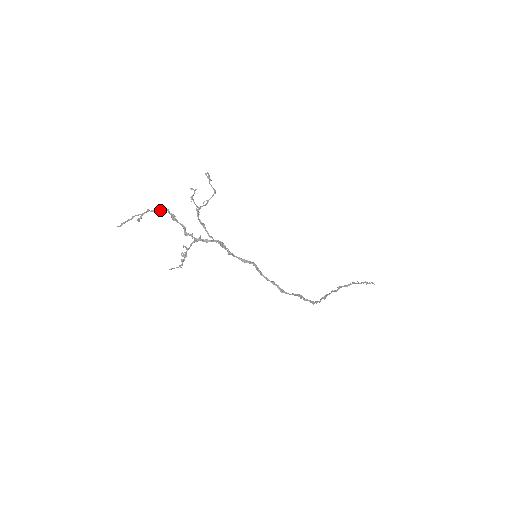
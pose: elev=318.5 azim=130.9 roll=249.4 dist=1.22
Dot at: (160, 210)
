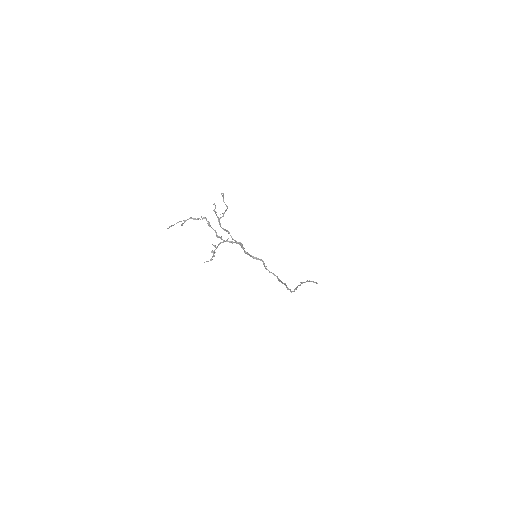
Dot at: (199, 218)
